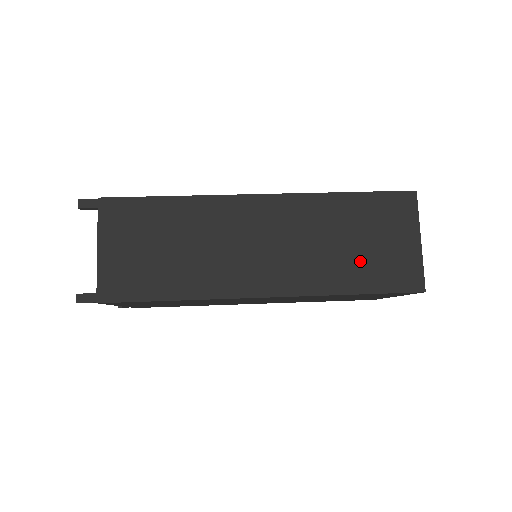
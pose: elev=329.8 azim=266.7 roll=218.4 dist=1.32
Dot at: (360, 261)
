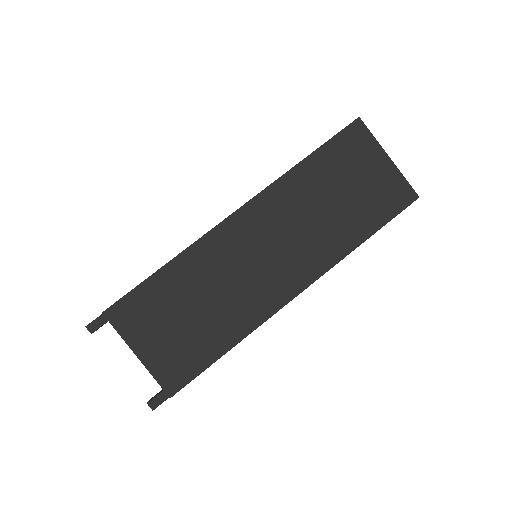
Dot at: (354, 209)
